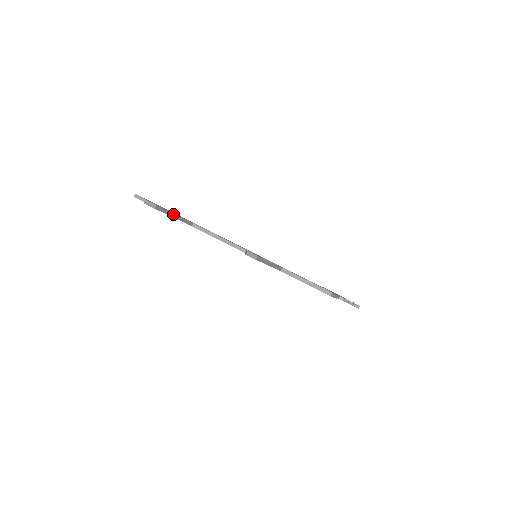
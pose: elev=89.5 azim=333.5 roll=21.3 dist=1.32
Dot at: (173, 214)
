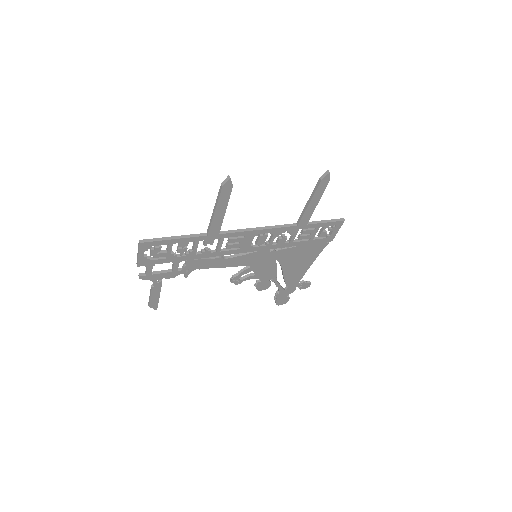
Dot at: (225, 206)
